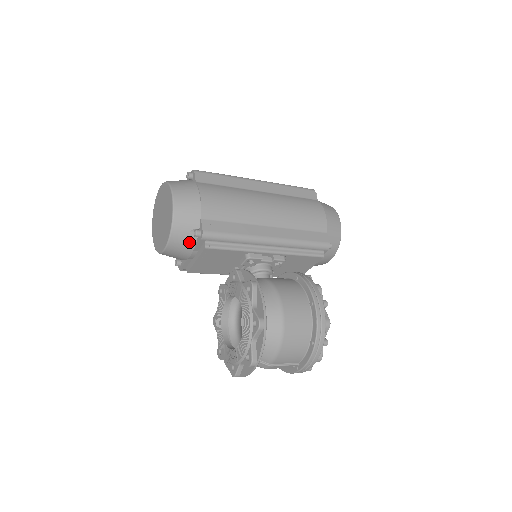
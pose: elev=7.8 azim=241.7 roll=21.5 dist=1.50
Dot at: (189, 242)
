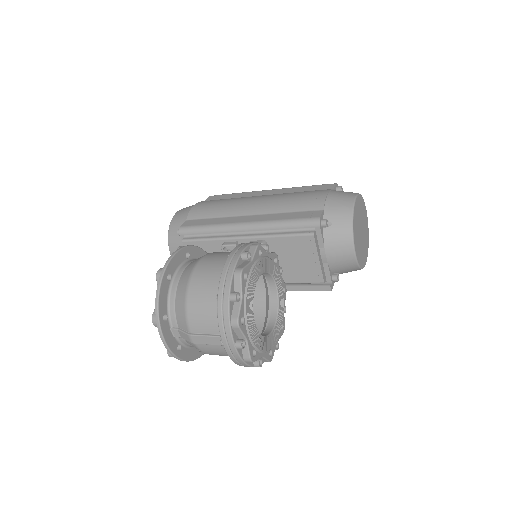
Dot at: (181, 244)
